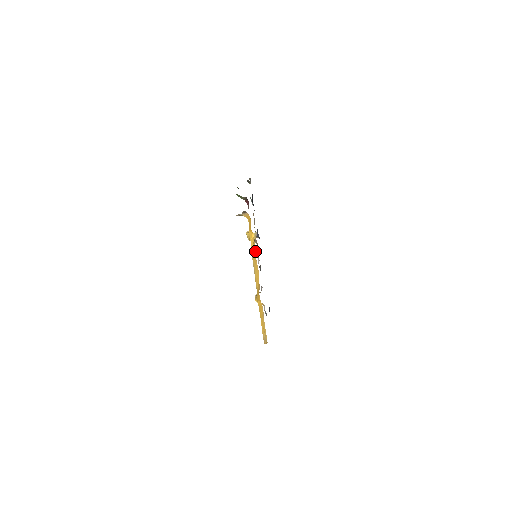
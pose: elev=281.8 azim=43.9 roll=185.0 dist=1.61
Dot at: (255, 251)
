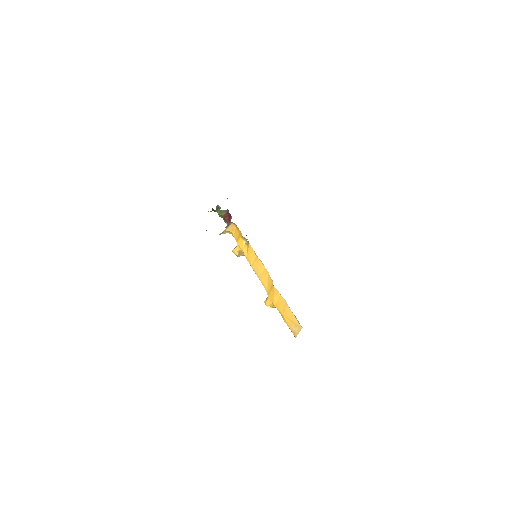
Dot at: (253, 252)
